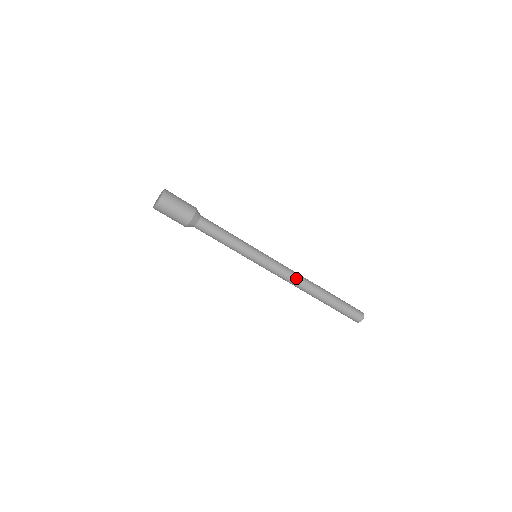
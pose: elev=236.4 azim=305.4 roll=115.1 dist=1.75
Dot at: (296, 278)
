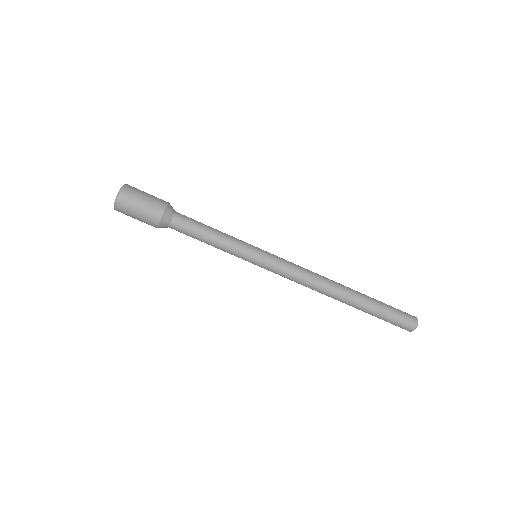
Dot at: (311, 284)
